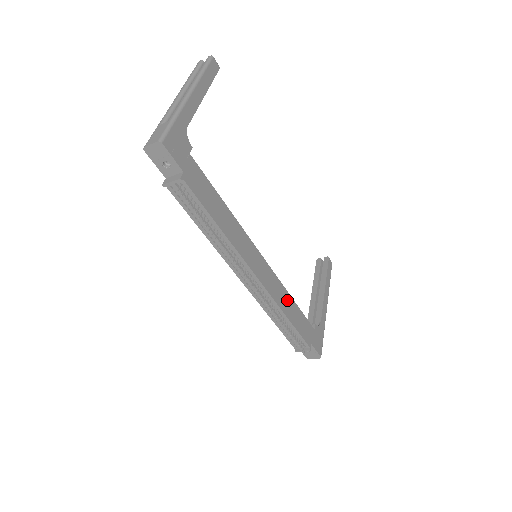
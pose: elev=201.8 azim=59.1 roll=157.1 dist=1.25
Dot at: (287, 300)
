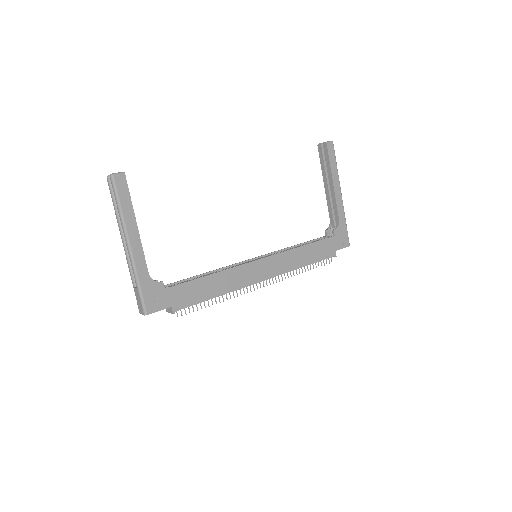
Dot at: (298, 254)
